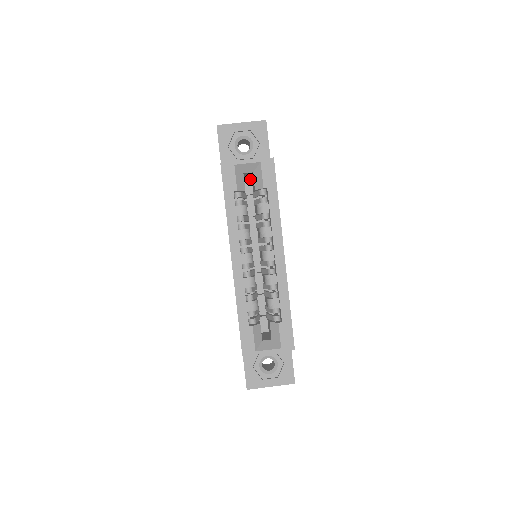
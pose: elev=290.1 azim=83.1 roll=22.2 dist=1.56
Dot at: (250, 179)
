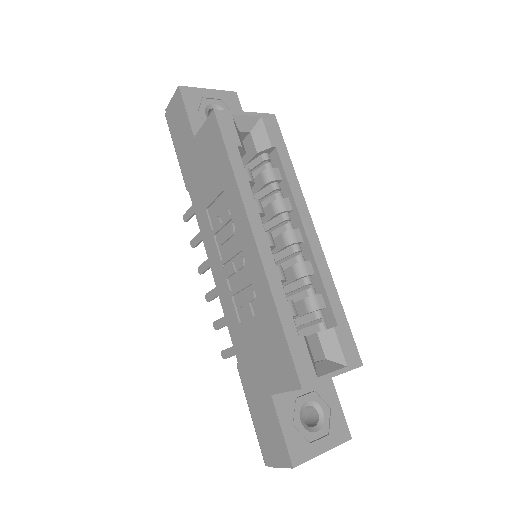
Dot at: occluded
